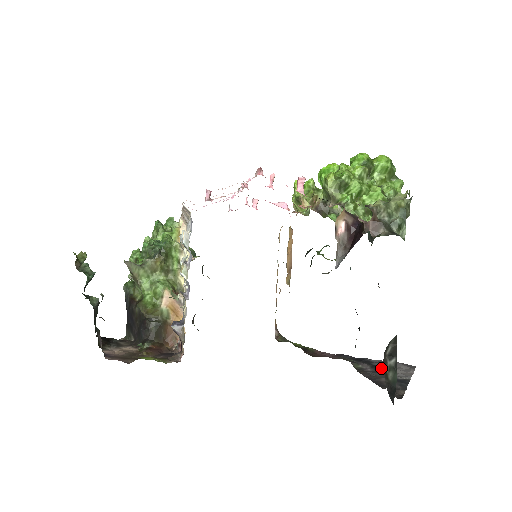
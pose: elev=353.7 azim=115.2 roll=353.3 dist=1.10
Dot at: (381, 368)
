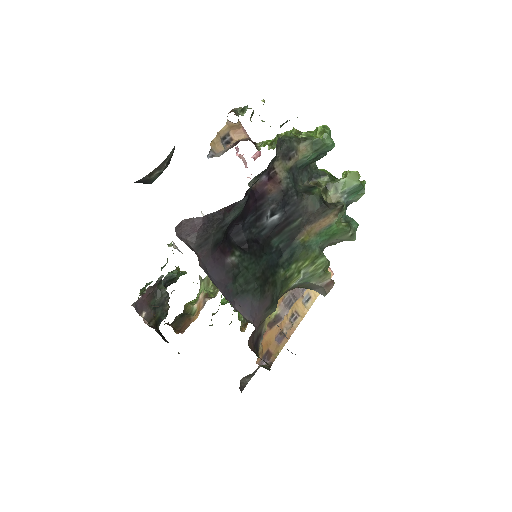
Dot at: occluded
